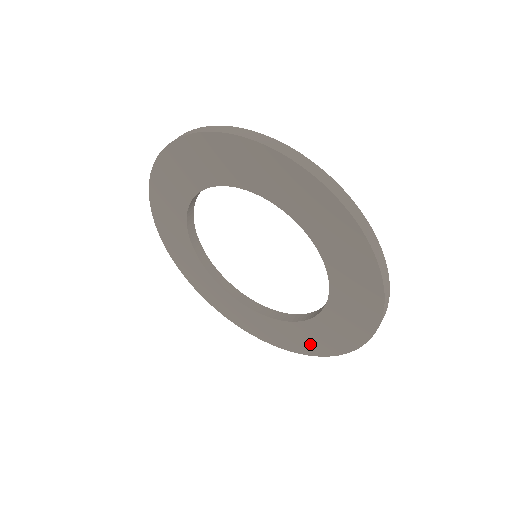
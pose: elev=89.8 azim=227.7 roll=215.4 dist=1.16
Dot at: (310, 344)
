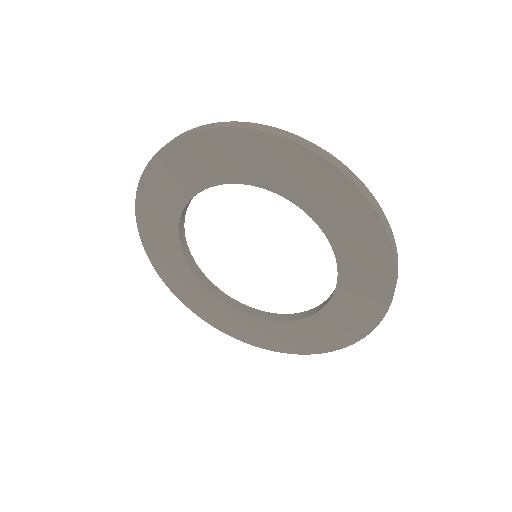
Dot at: (346, 329)
